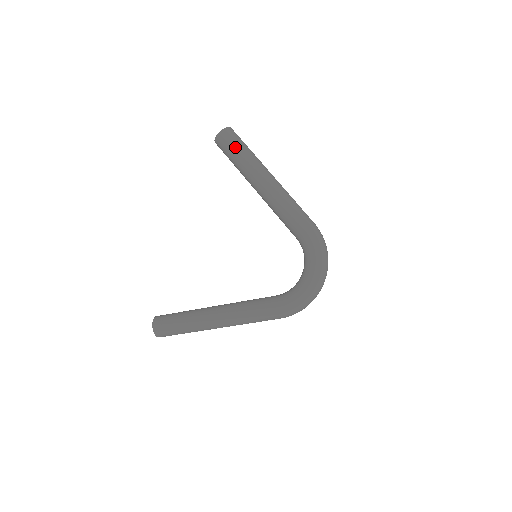
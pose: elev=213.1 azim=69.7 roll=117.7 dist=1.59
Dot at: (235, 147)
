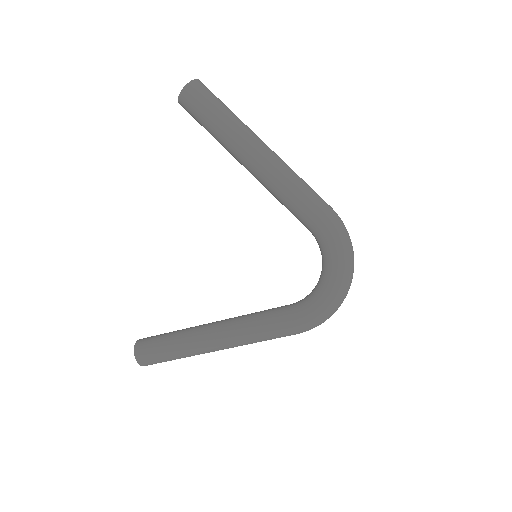
Dot at: (208, 109)
